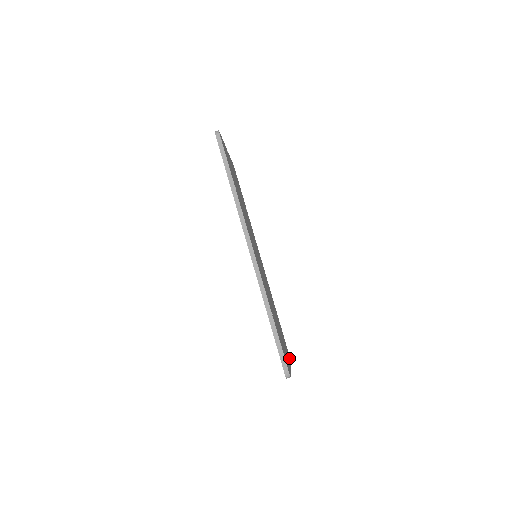
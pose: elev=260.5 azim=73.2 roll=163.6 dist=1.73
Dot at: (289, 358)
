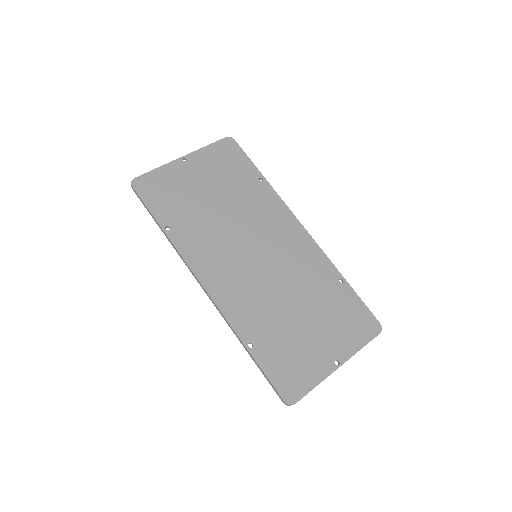
Dot at: (364, 336)
